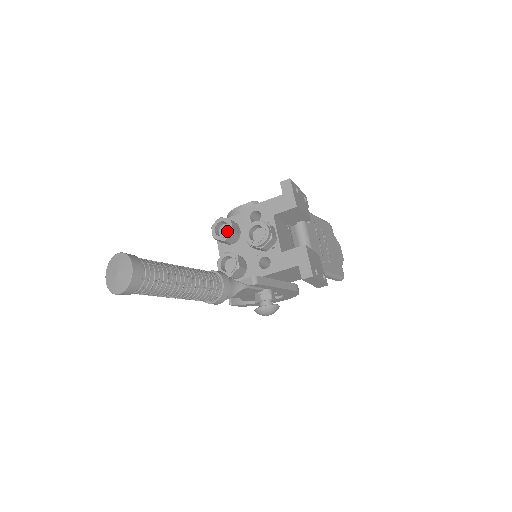
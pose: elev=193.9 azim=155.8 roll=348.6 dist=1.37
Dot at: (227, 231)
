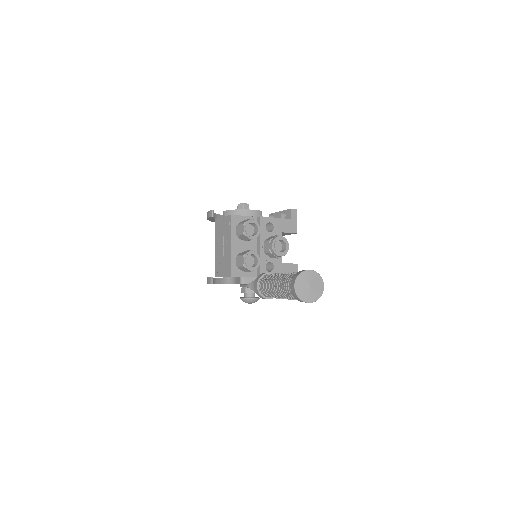
Dot at: (257, 233)
